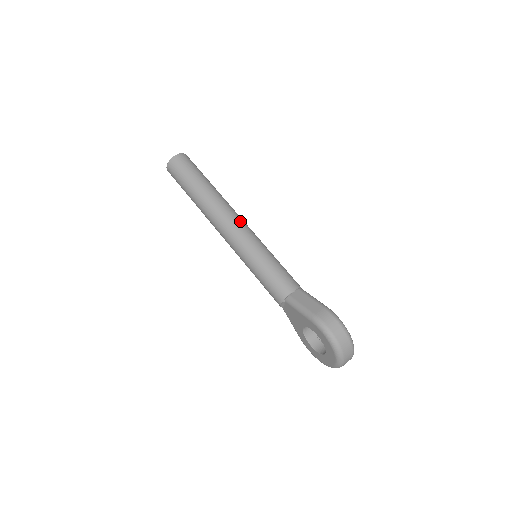
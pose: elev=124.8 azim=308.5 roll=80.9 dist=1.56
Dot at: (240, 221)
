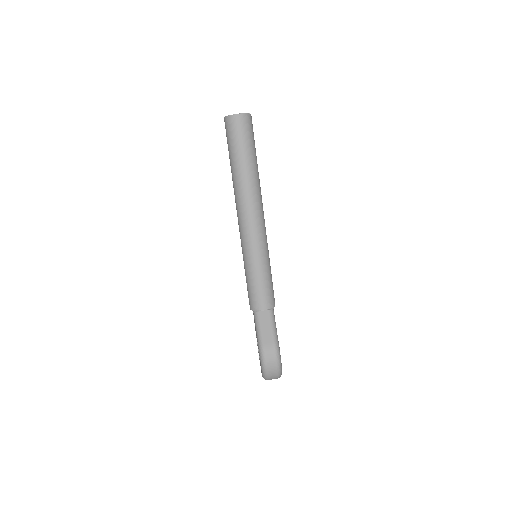
Dot at: (258, 221)
